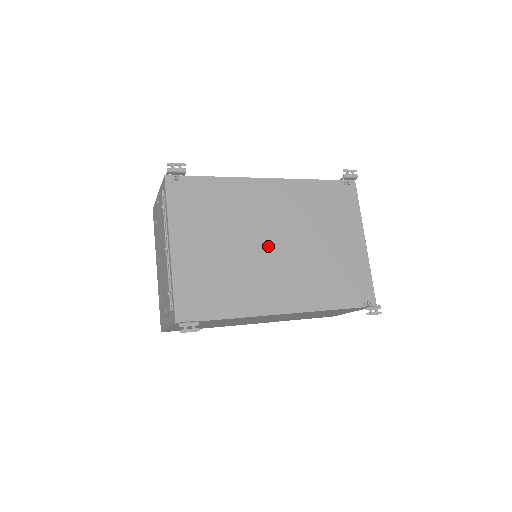
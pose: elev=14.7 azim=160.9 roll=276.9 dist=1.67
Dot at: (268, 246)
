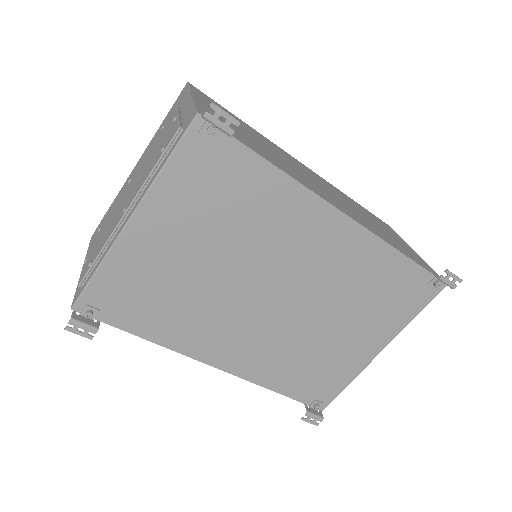
Dot at: (262, 293)
